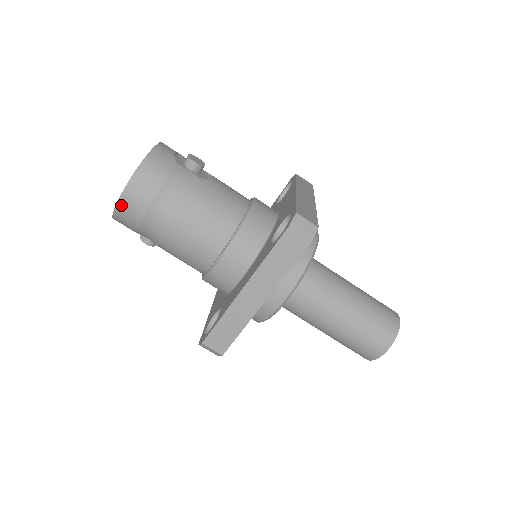
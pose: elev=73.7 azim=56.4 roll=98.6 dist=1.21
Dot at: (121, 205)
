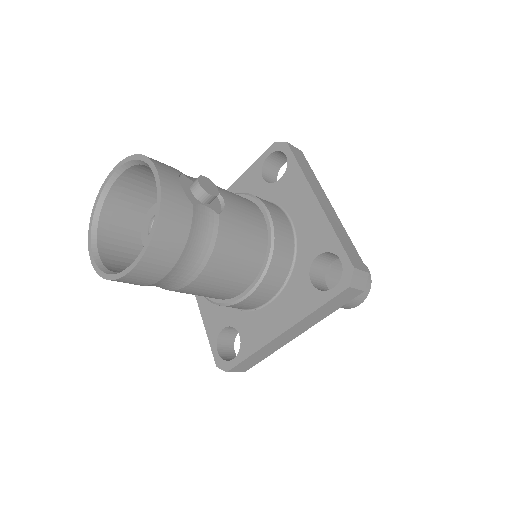
Dot at: (128, 277)
